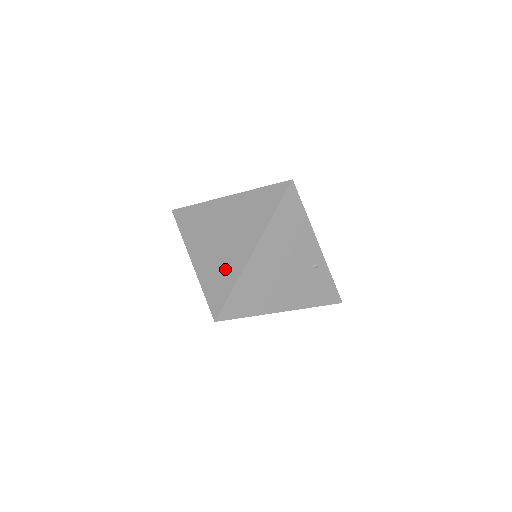
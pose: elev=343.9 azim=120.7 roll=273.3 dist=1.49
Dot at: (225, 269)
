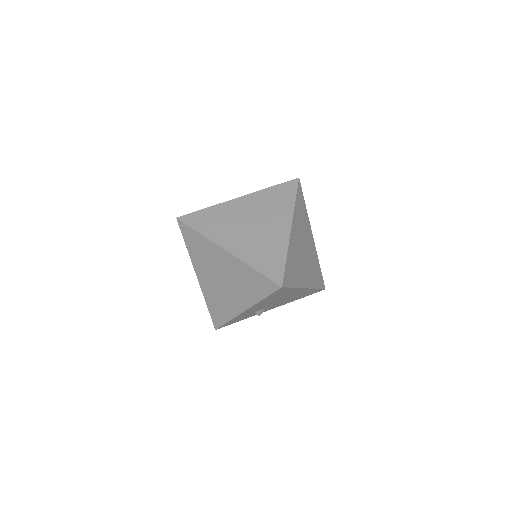
Dot at: (270, 247)
